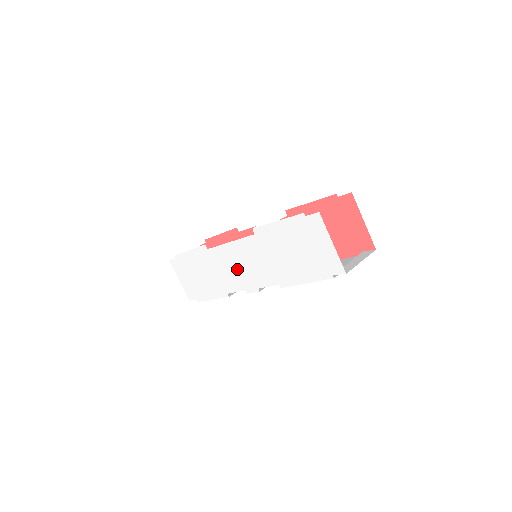
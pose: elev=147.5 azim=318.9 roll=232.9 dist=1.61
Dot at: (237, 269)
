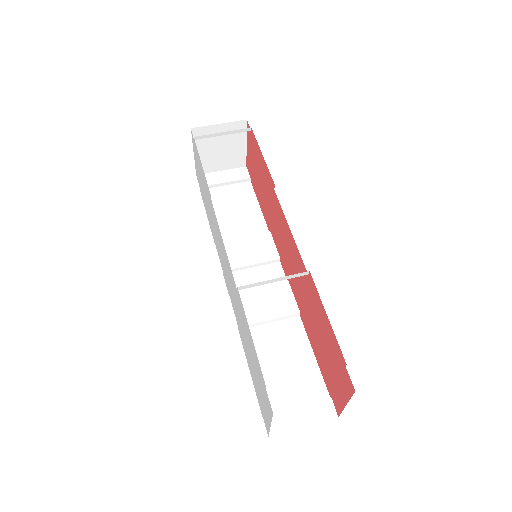
Dot at: (223, 258)
